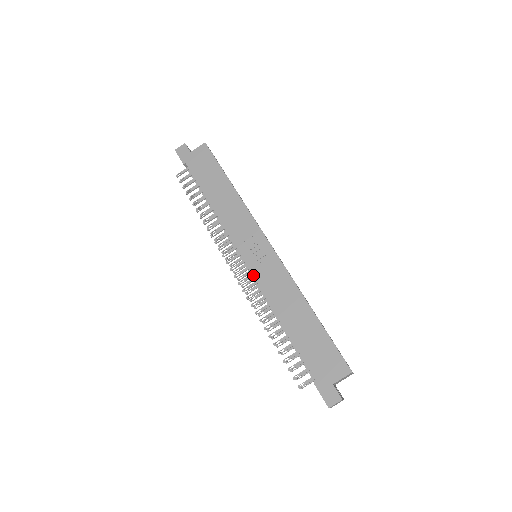
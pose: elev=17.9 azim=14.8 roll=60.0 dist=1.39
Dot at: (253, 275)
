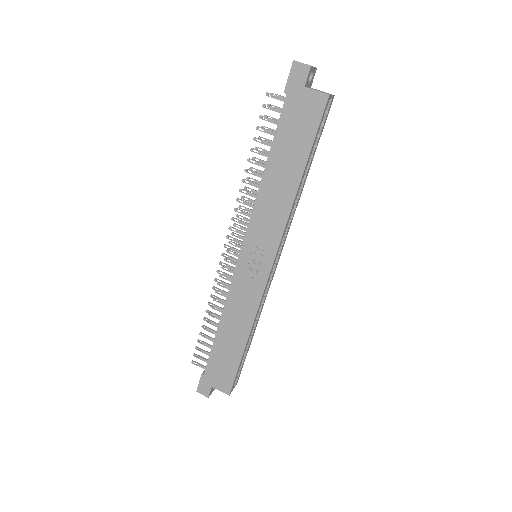
Dot at: (234, 274)
